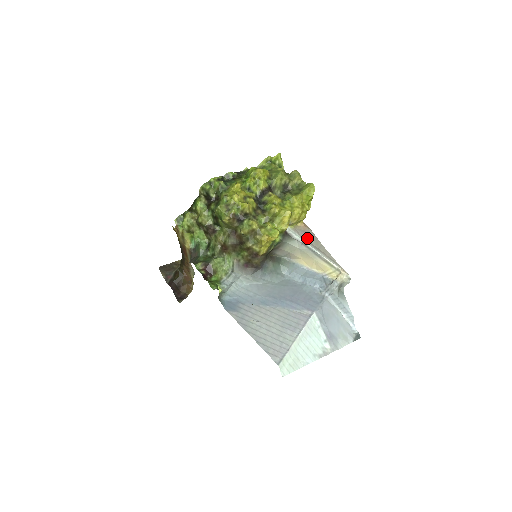
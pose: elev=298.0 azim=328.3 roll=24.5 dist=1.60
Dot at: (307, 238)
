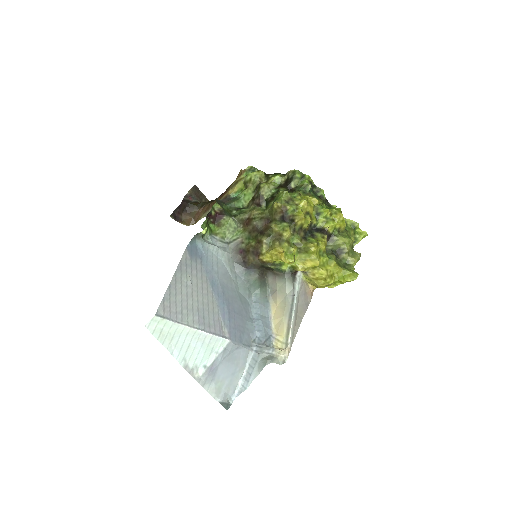
Dot at: (301, 299)
